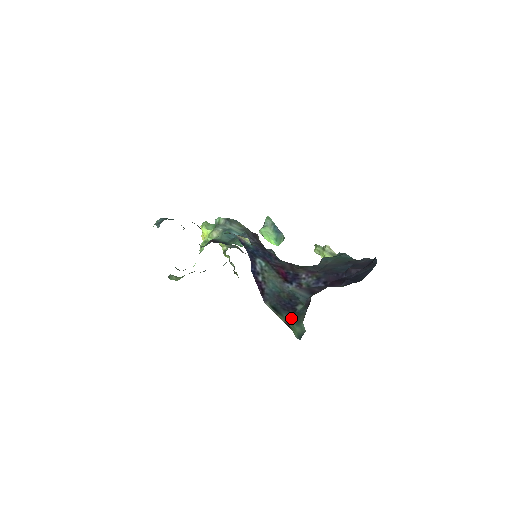
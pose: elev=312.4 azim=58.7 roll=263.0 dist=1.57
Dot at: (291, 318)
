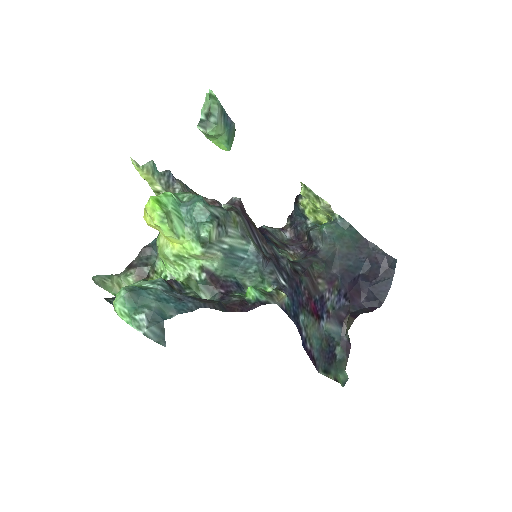
Dot at: (336, 369)
